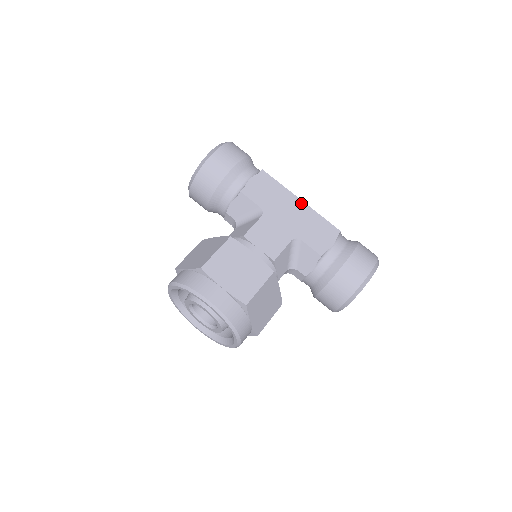
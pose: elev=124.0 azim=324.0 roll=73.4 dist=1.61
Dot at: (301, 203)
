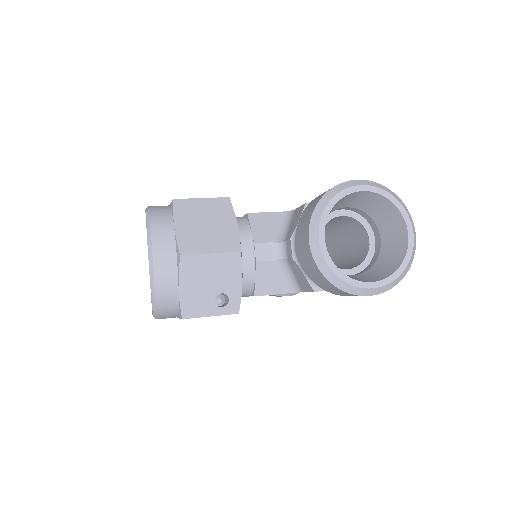
Dot at: occluded
